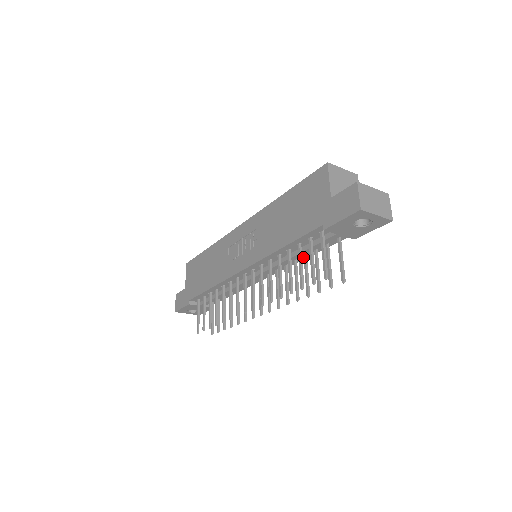
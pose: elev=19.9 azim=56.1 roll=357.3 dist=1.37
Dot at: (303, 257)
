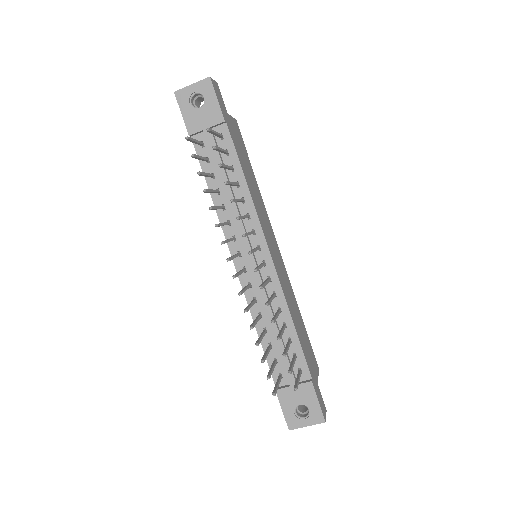
Dot at: (245, 192)
